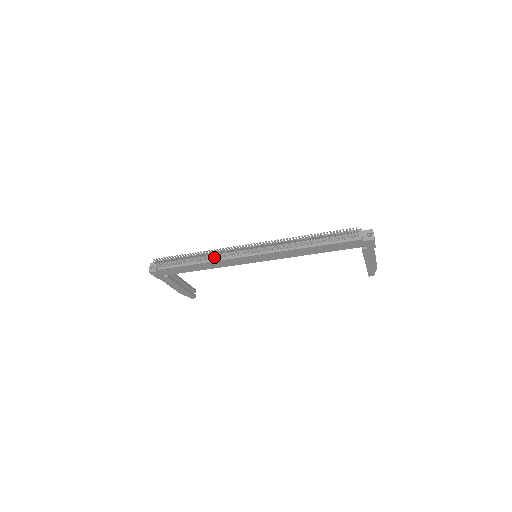
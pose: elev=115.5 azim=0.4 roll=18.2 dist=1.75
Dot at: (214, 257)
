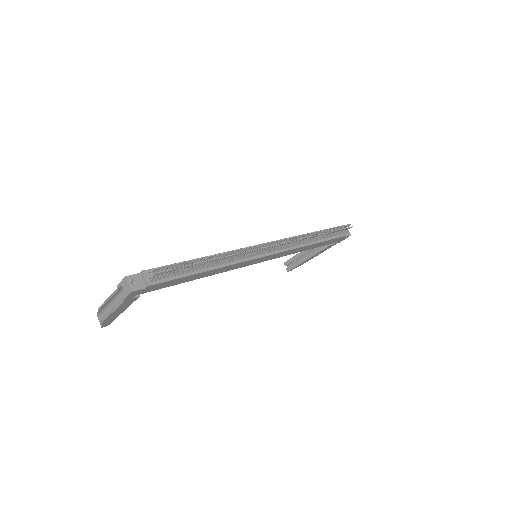
Dot at: (230, 260)
